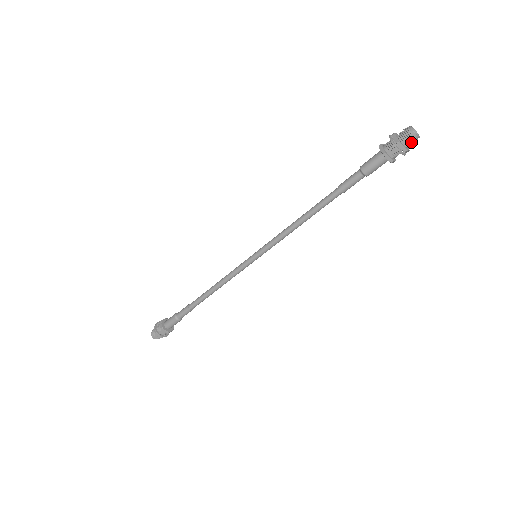
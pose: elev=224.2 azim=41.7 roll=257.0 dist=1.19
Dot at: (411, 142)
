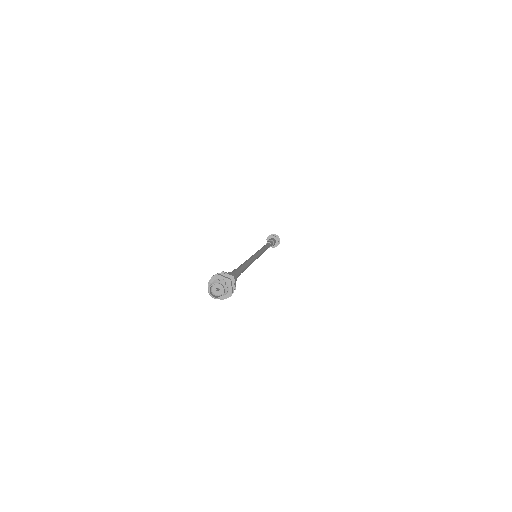
Dot at: (226, 293)
